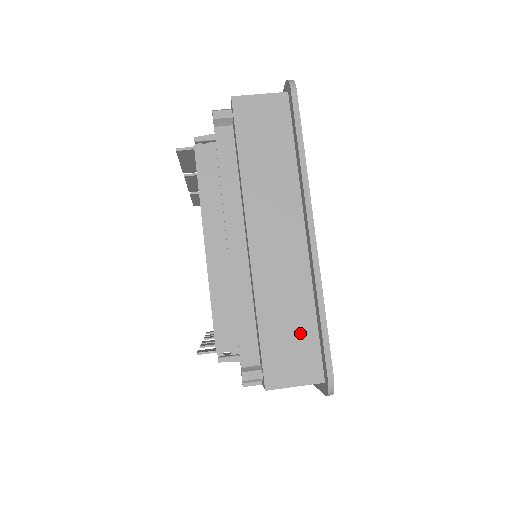
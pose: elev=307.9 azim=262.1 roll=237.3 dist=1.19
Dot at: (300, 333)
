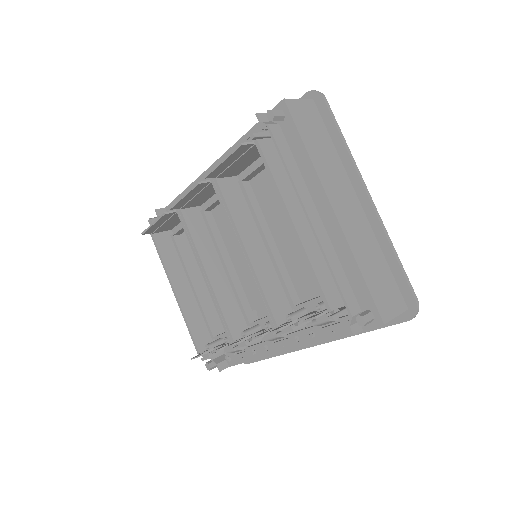
Dot at: (384, 275)
